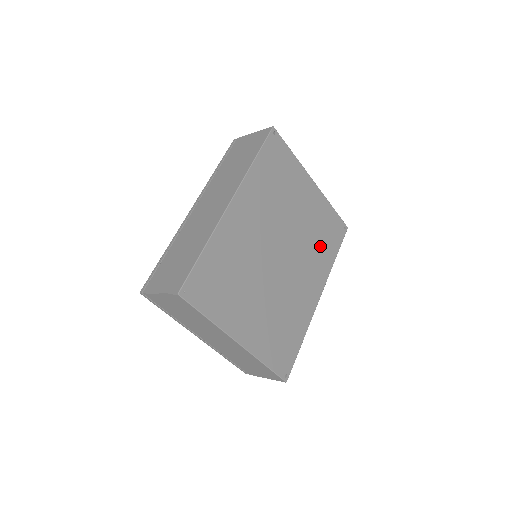
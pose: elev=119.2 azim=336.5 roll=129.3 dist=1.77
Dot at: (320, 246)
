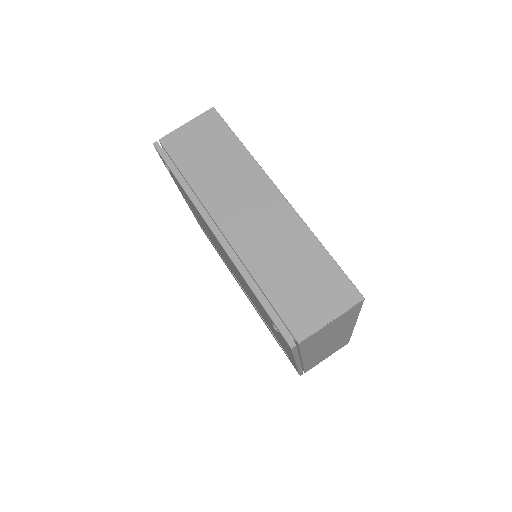
Dot at: occluded
